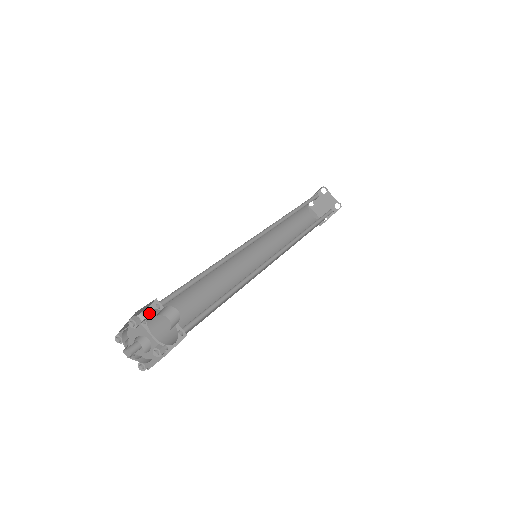
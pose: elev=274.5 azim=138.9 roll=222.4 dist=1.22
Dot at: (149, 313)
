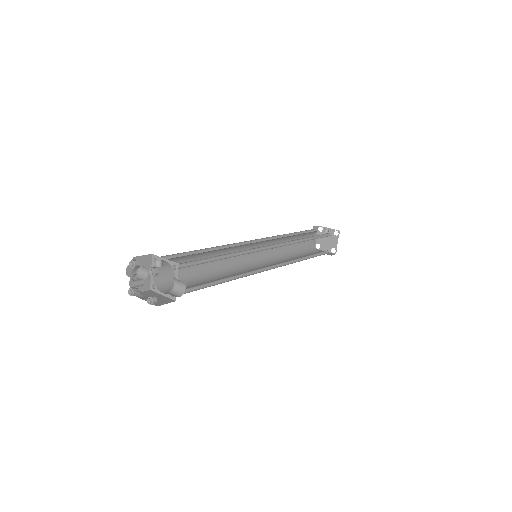
Dot at: (164, 259)
